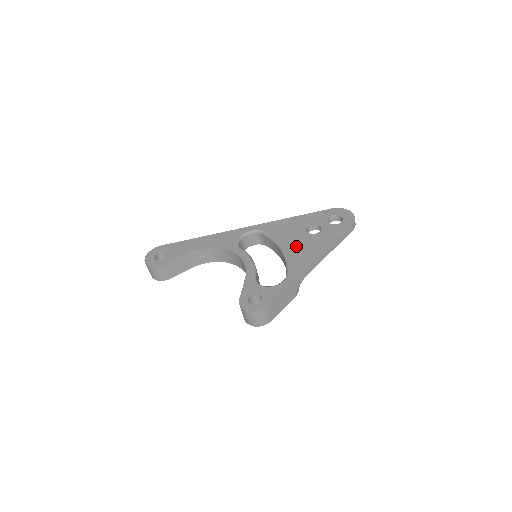
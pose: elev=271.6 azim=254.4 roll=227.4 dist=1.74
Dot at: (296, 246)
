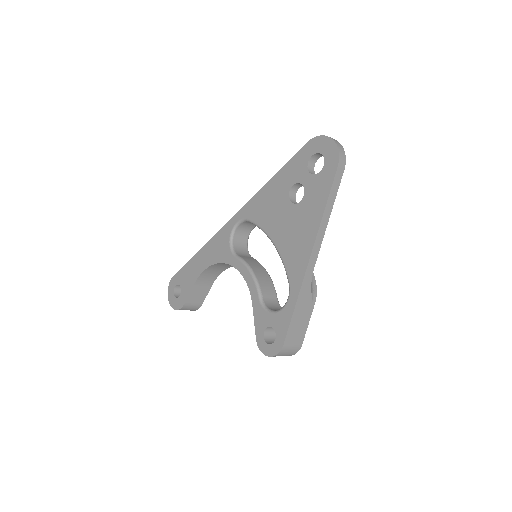
Dot at: (285, 233)
